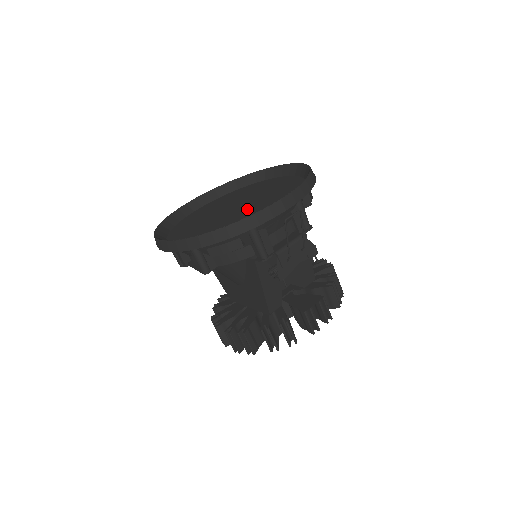
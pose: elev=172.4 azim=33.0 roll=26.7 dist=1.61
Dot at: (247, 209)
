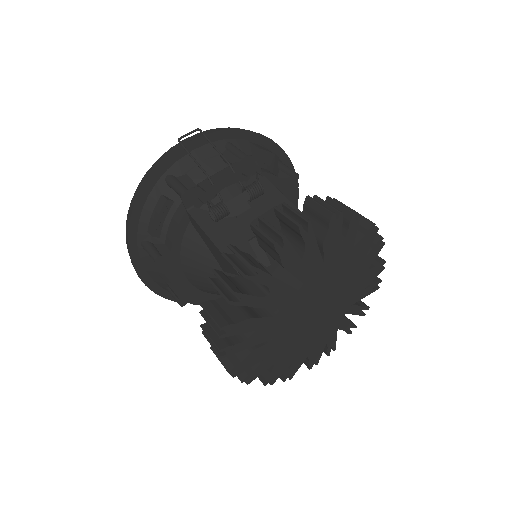
Dot at: occluded
